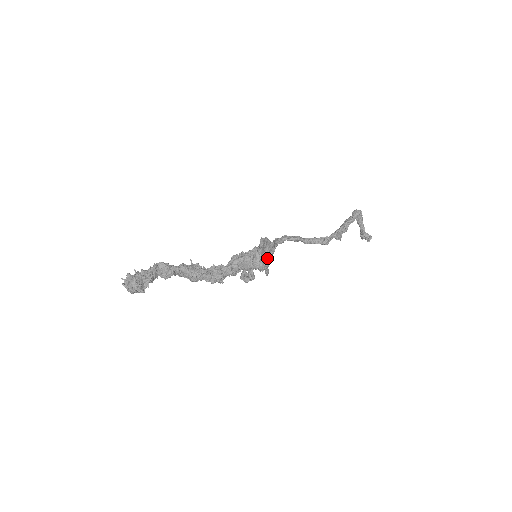
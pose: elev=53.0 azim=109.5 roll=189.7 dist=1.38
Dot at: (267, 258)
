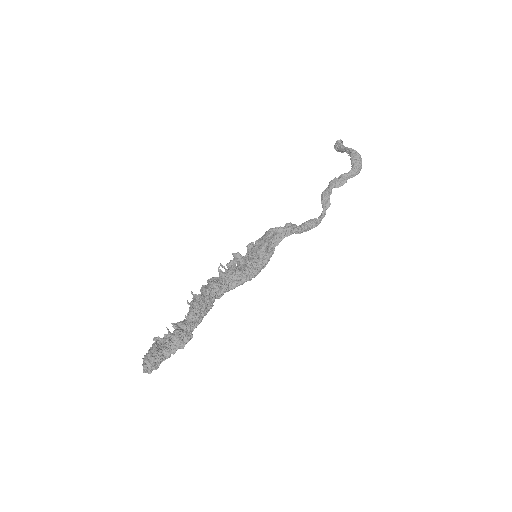
Dot at: occluded
